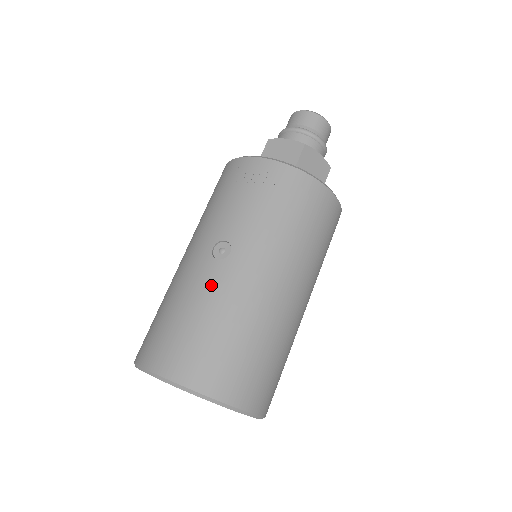
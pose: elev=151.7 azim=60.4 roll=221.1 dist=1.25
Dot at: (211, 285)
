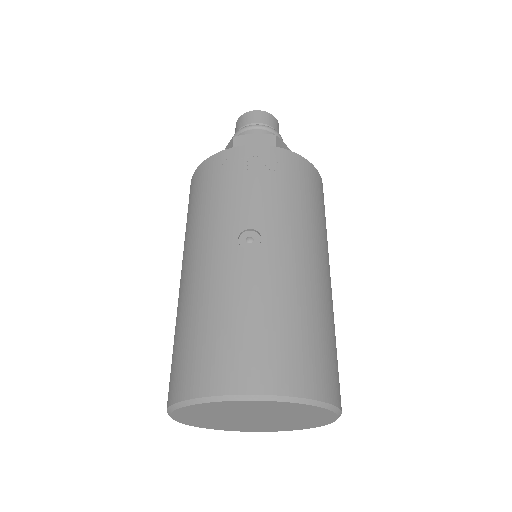
Dot at: (255, 276)
